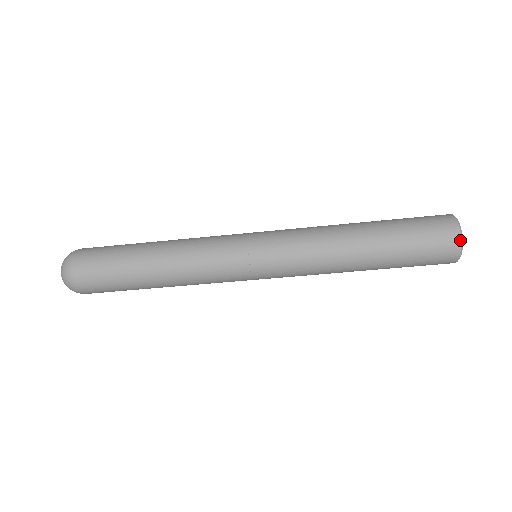
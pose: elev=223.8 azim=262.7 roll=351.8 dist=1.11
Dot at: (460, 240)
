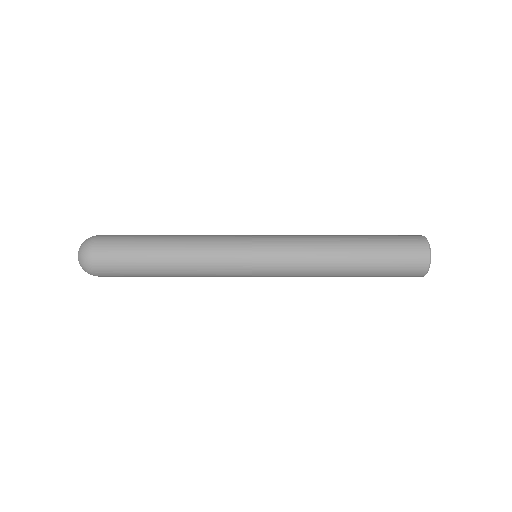
Dot at: (425, 274)
